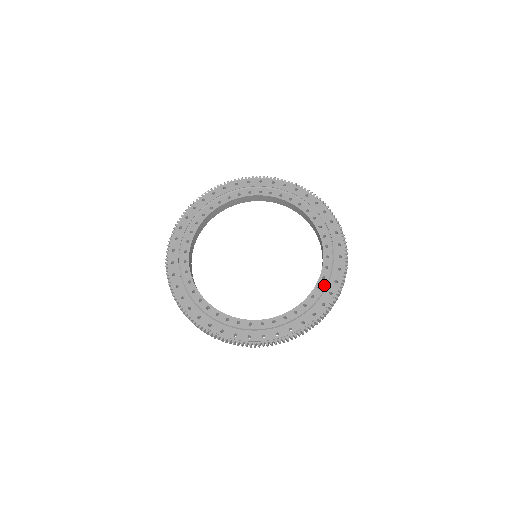
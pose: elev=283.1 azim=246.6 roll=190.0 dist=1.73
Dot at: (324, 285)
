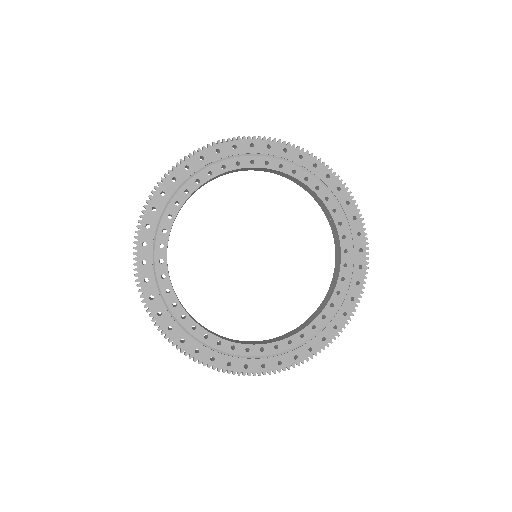
Dot at: (344, 289)
